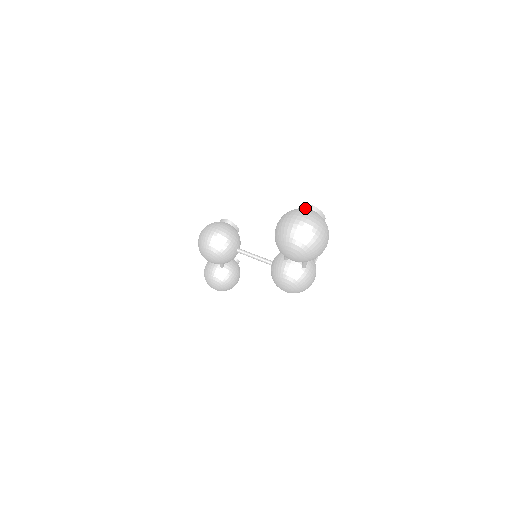
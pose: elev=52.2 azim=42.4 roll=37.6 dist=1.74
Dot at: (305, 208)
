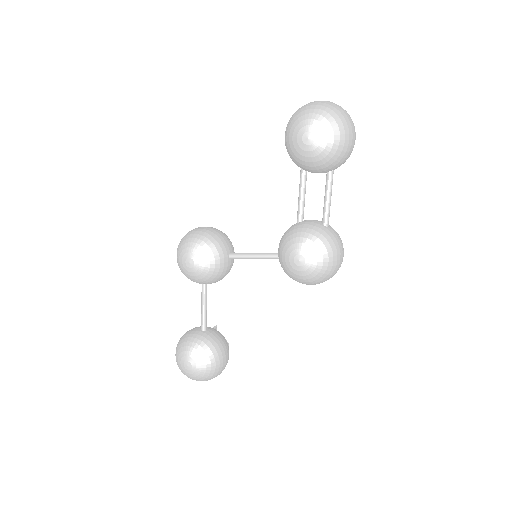
Dot at: occluded
